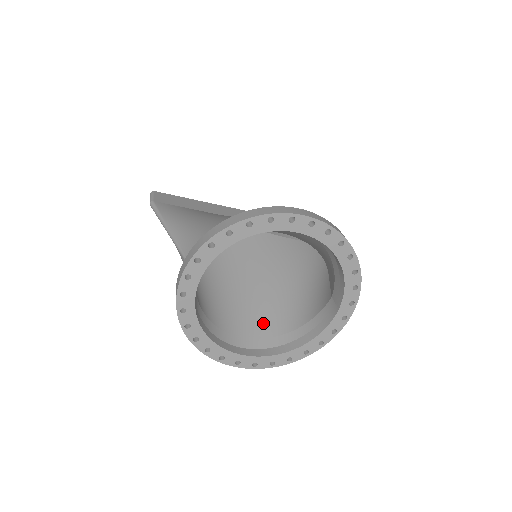
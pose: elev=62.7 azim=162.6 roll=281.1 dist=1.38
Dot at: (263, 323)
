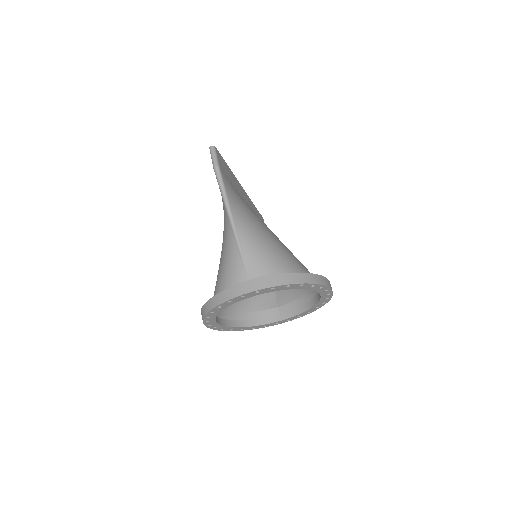
Dot at: occluded
